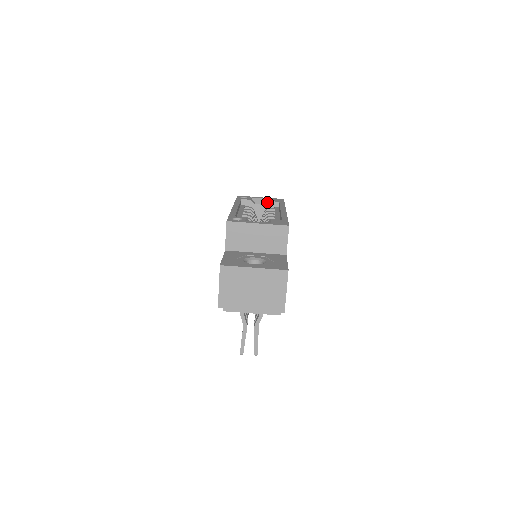
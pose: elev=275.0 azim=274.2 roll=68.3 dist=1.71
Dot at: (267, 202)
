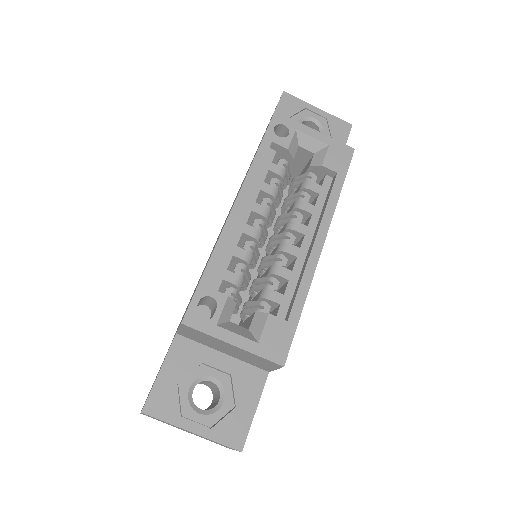
Dot at: (318, 157)
